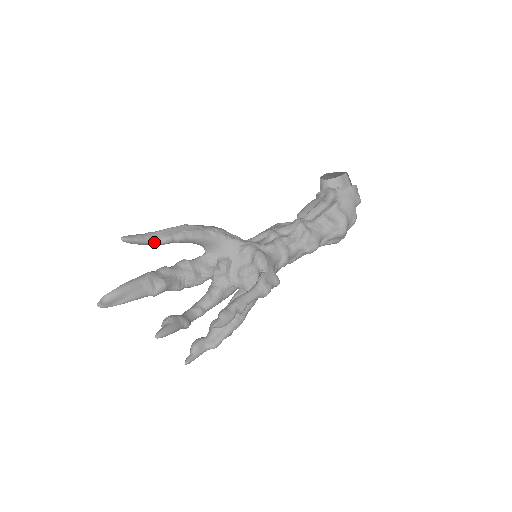
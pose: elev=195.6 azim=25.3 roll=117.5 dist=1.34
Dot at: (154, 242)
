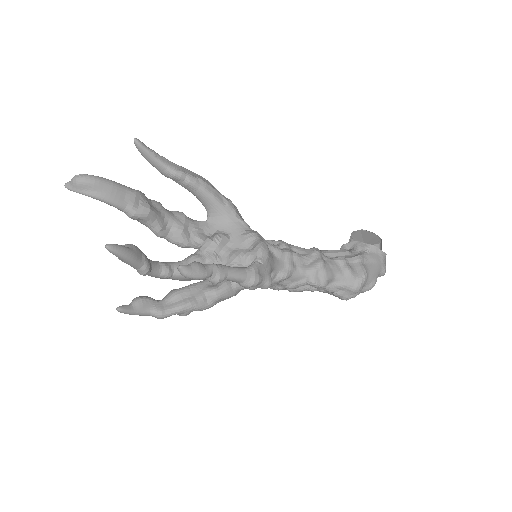
Dot at: (164, 167)
